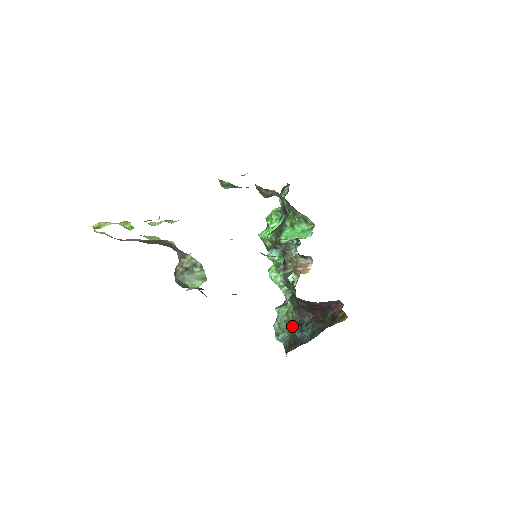
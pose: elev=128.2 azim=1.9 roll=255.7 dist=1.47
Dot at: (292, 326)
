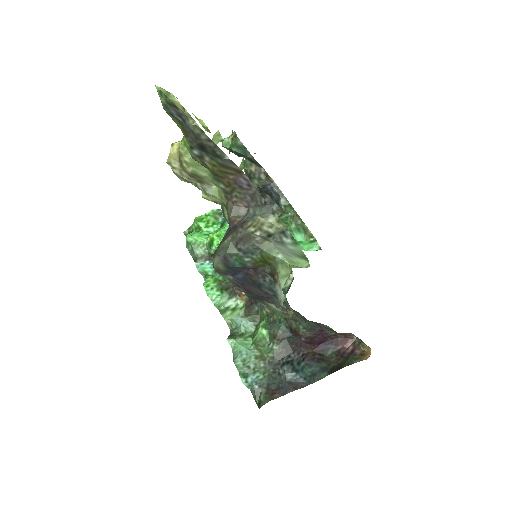
Dot at: (270, 364)
